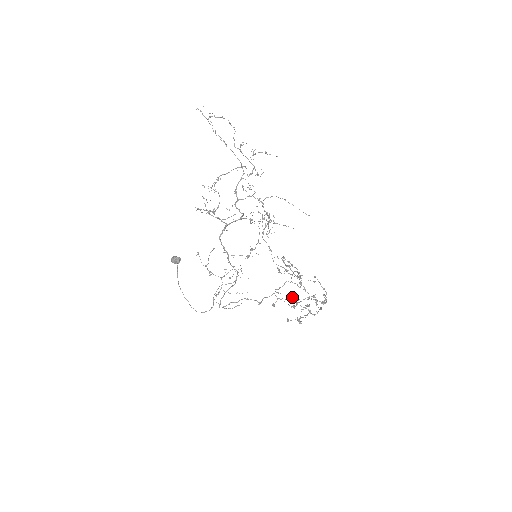
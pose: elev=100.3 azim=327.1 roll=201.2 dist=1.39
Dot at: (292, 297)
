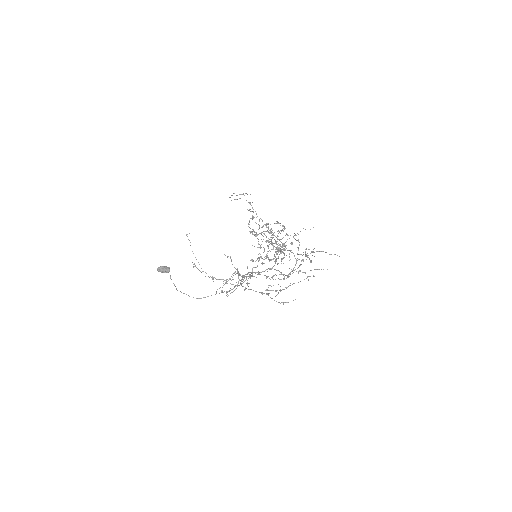
Dot at: (251, 232)
